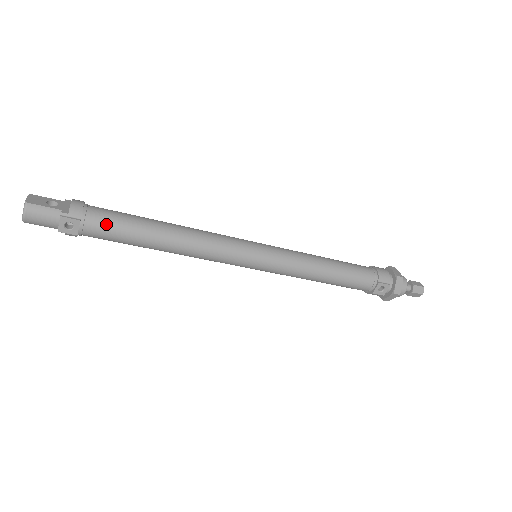
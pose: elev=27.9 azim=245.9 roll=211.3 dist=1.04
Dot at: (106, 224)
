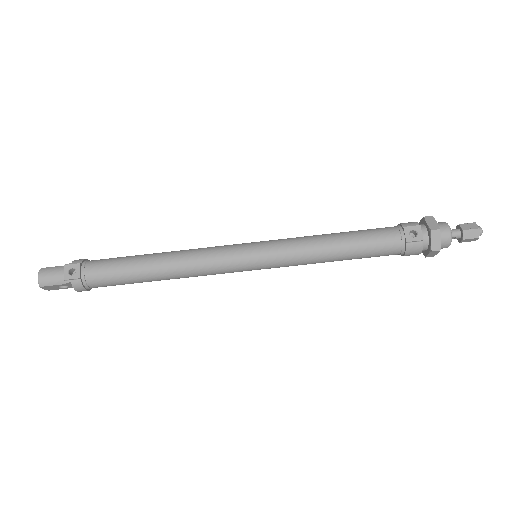
Dot at: (103, 263)
